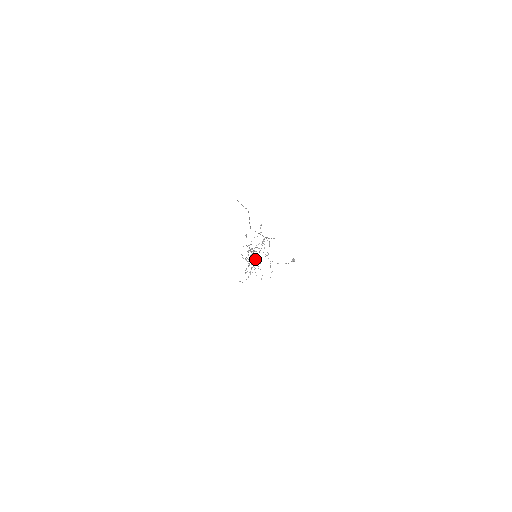
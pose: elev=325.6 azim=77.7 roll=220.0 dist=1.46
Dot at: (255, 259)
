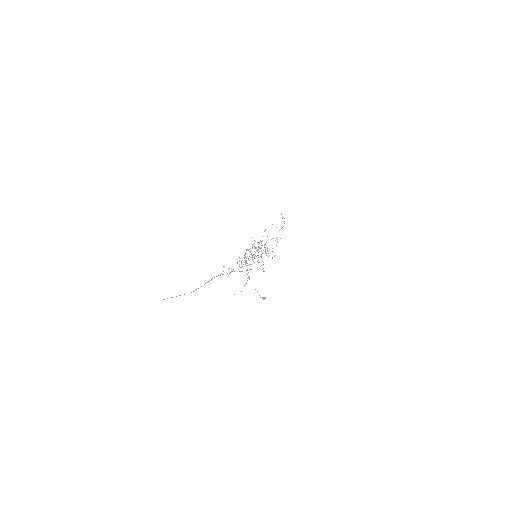
Dot at: occluded
